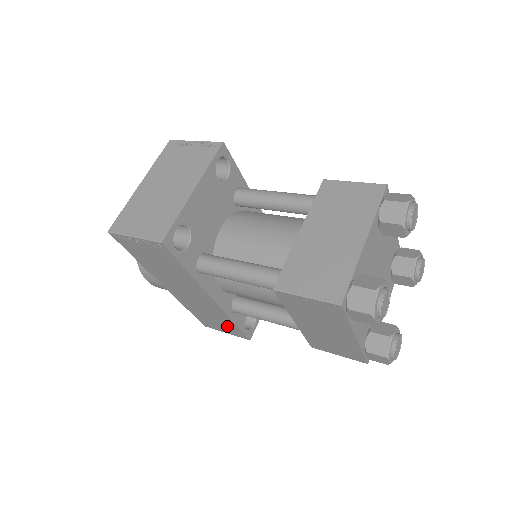
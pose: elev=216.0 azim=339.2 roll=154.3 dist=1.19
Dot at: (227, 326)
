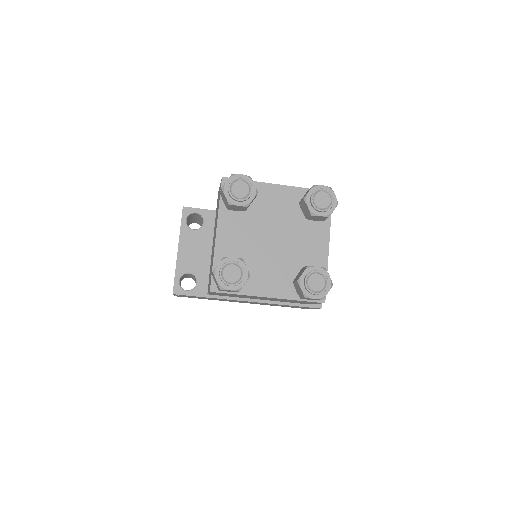
Dot at: occluded
